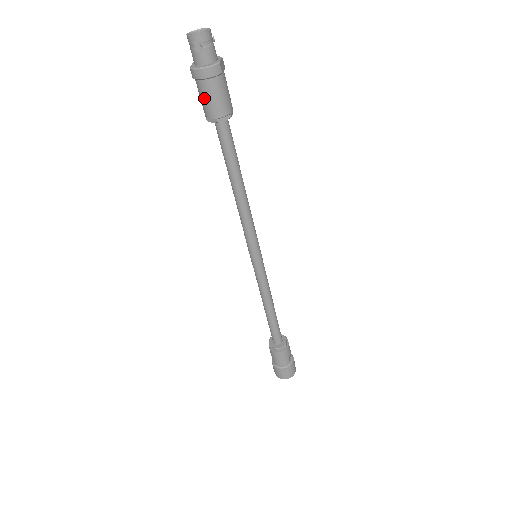
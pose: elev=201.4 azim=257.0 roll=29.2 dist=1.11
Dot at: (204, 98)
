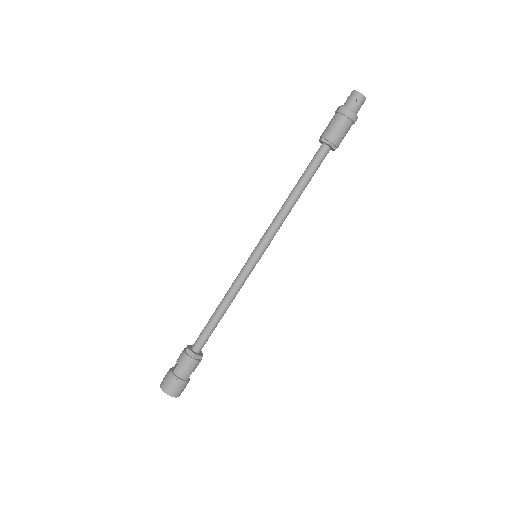
Dot at: (335, 126)
